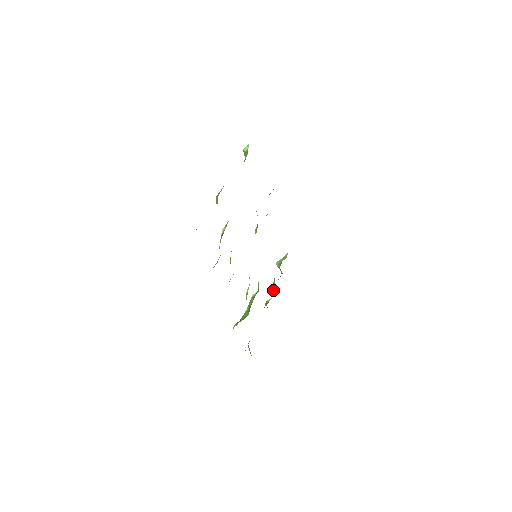
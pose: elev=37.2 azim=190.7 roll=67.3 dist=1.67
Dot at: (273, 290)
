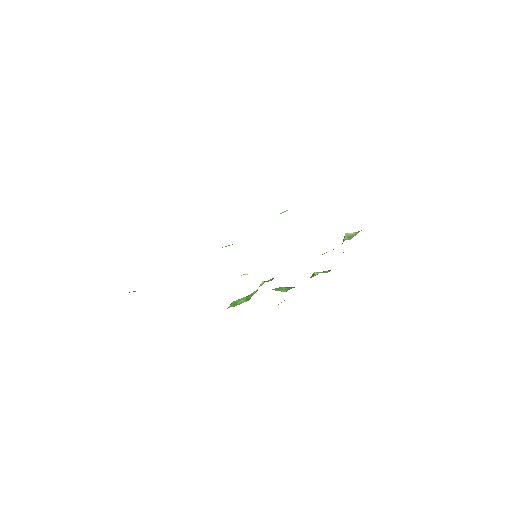
Dot at: occluded
